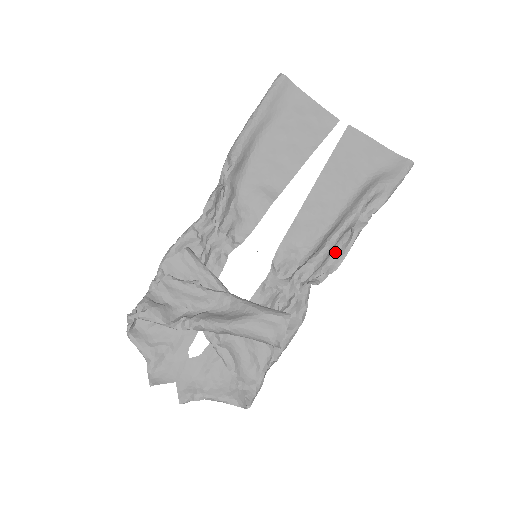
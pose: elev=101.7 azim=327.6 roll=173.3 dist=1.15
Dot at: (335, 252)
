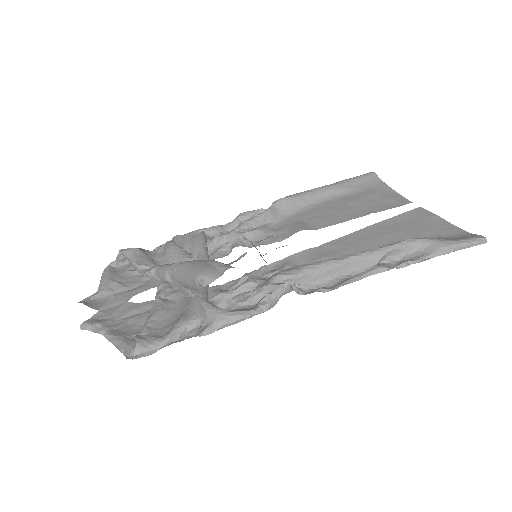
Dot at: (340, 279)
